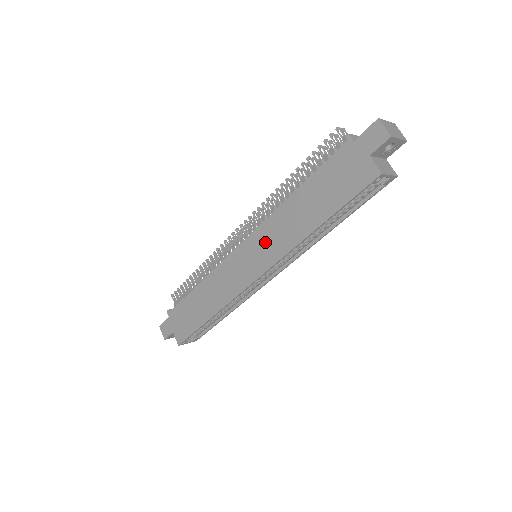
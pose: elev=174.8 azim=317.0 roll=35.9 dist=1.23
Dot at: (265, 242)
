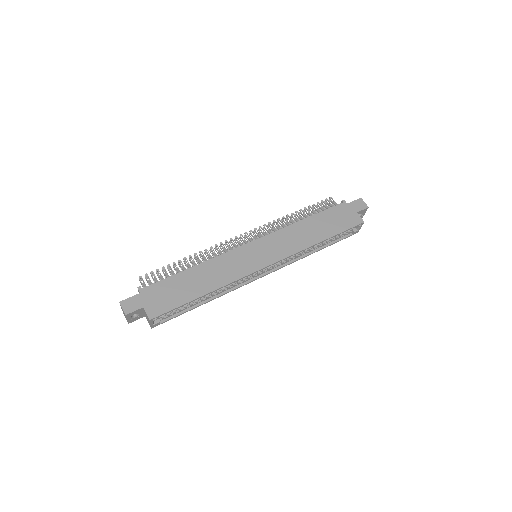
Dot at: (277, 243)
